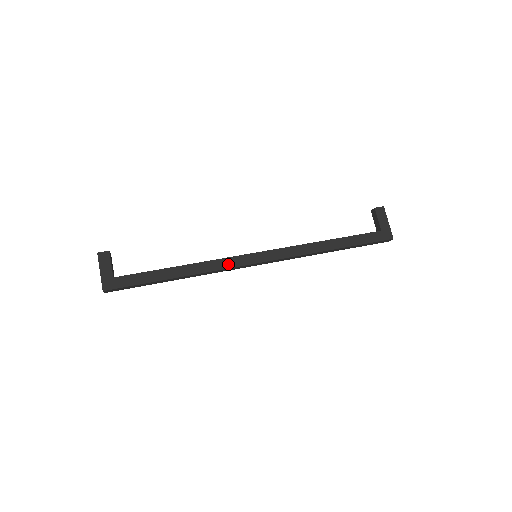
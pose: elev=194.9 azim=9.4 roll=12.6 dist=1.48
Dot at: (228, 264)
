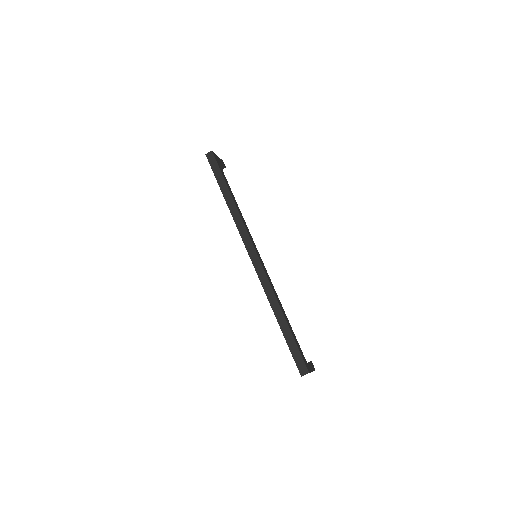
Dot at: (249, 232)
